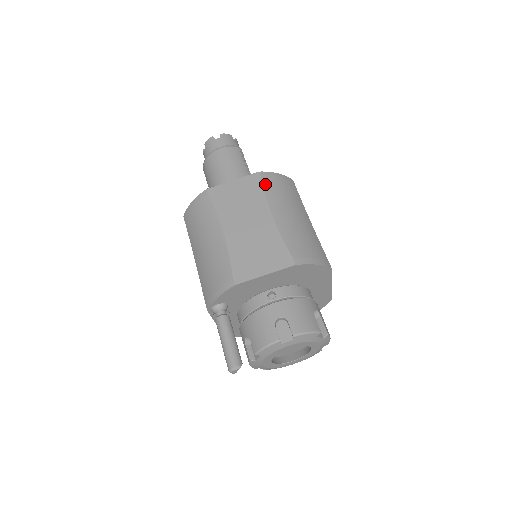
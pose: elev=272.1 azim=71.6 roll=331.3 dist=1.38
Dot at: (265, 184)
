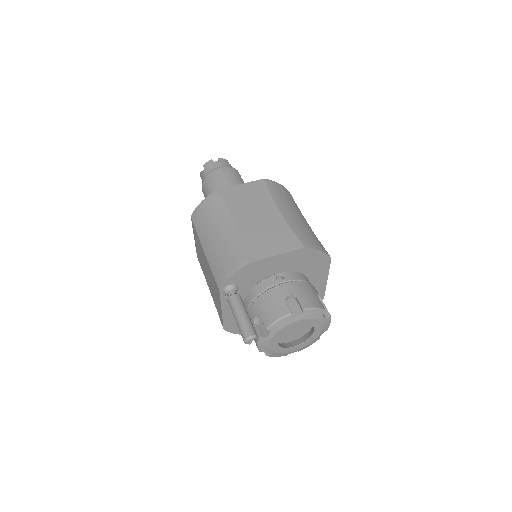
Dot at: (270, 188)
